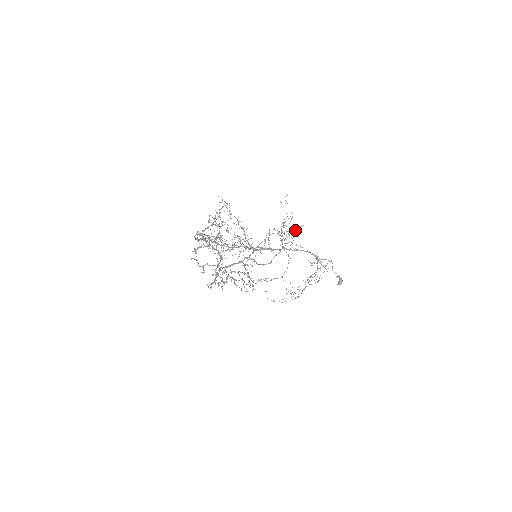
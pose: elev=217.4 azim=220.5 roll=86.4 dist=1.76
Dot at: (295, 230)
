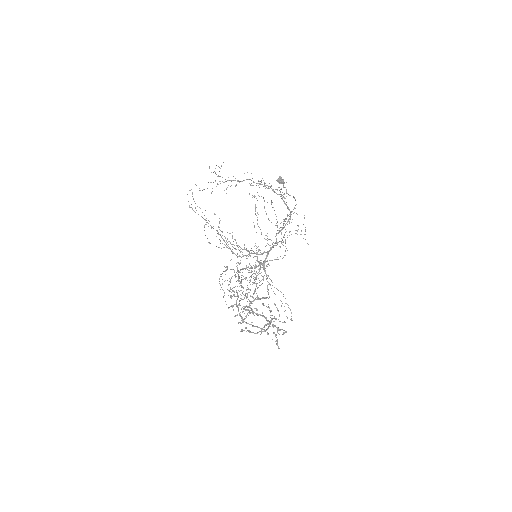
Dot at: occluded
